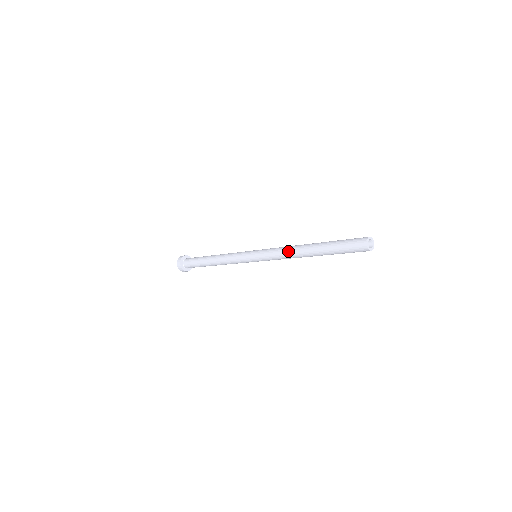
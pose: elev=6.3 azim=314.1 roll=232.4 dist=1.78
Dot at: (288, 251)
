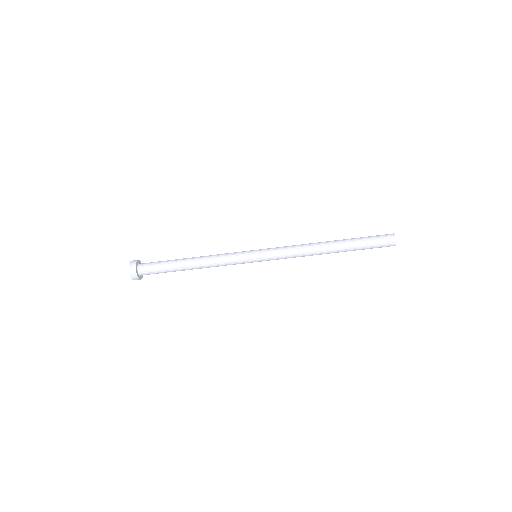
Dot at: (306, 250)
